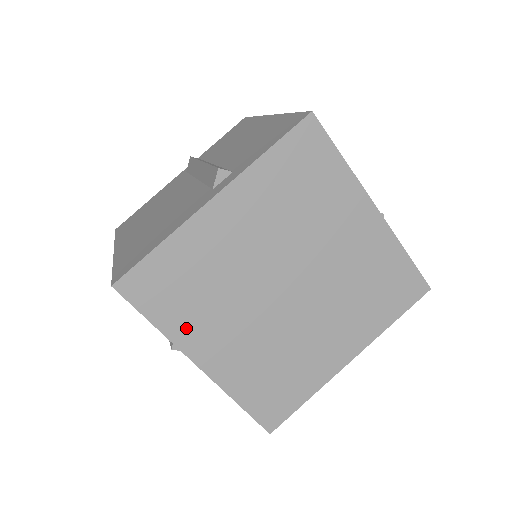
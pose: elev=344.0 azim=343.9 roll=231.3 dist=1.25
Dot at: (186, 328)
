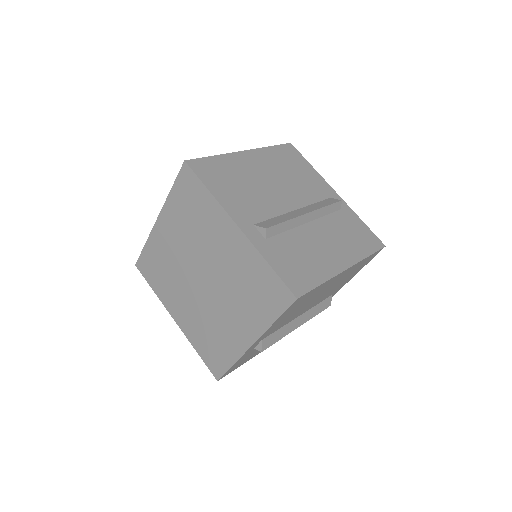
Dot at: (164, 295)
